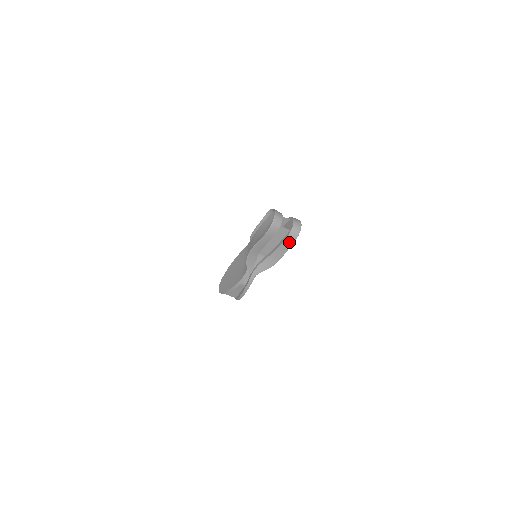
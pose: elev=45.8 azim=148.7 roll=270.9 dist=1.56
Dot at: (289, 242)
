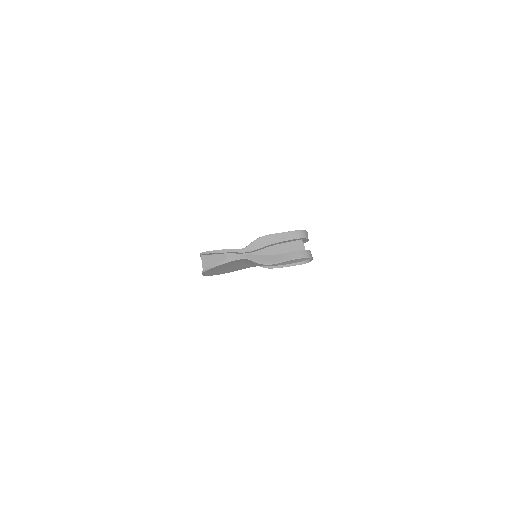
Dot at: (296, 255)
